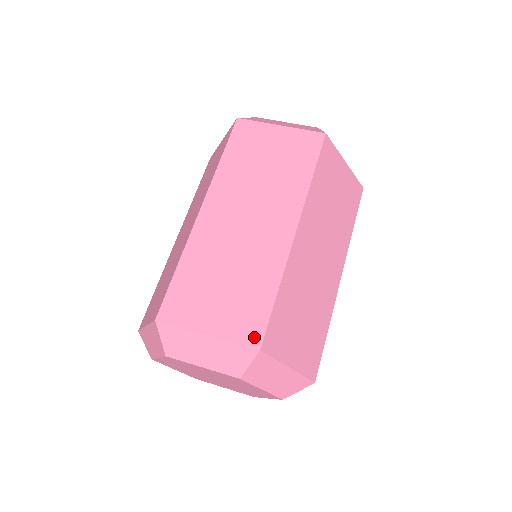
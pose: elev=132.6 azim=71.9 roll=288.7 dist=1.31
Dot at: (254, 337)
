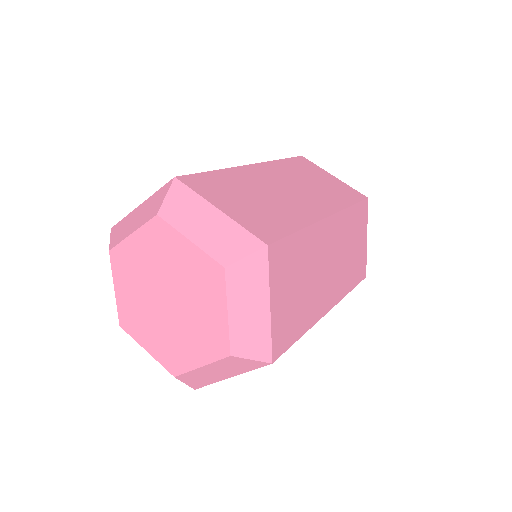
Dot at: (266, 236)
